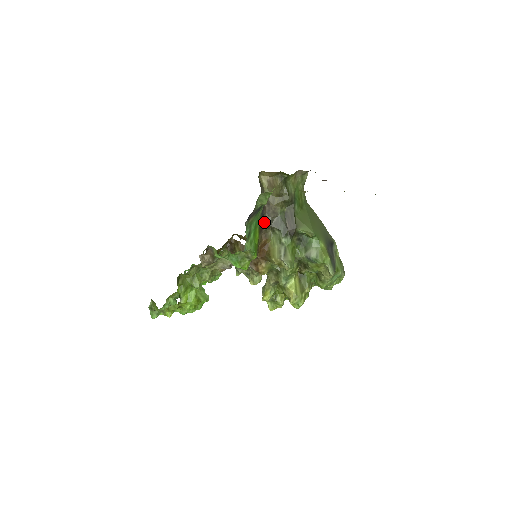
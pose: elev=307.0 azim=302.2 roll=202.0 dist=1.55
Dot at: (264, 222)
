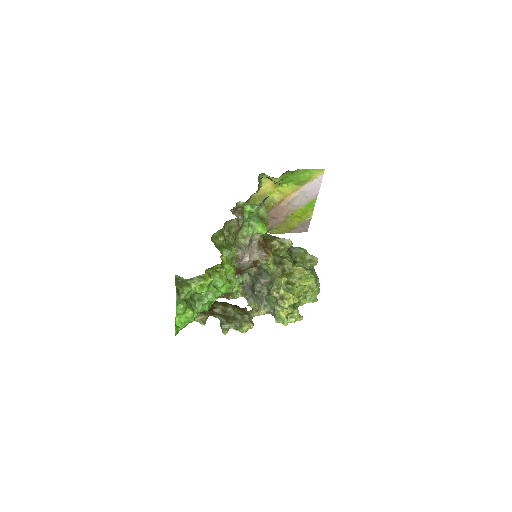
Dot at: occluded
